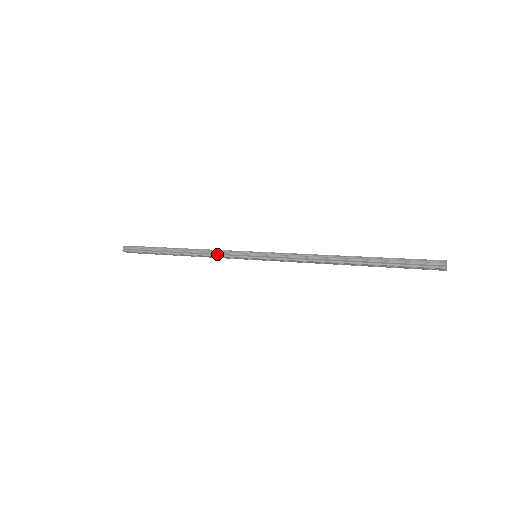
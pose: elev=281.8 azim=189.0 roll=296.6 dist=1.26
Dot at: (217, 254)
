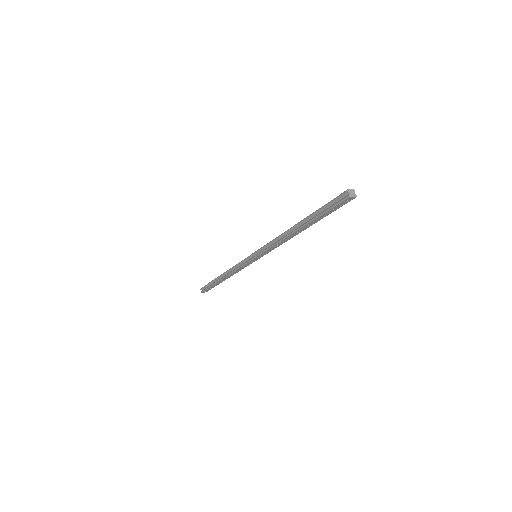
Dot at: (237, 267)
